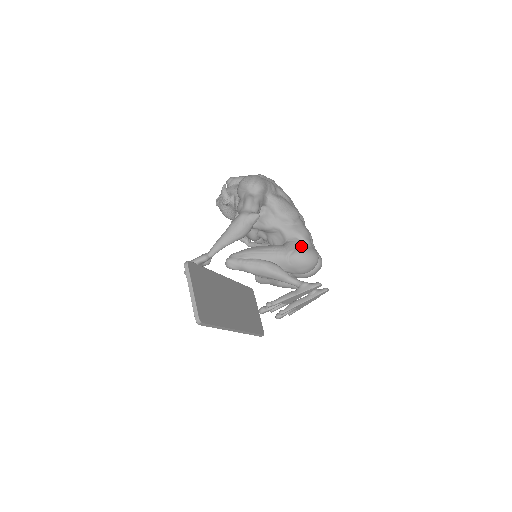
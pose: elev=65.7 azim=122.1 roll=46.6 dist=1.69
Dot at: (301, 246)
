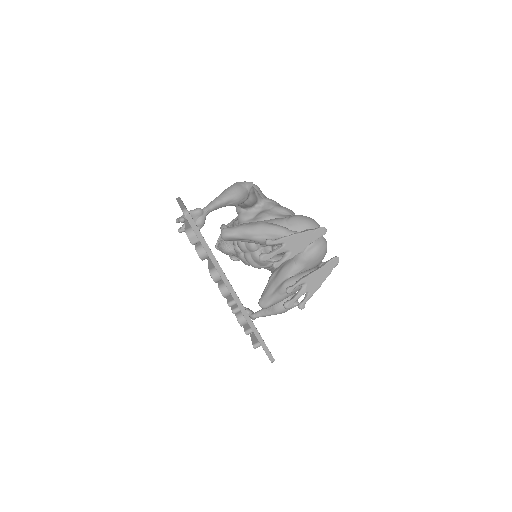
Dot at: occluded
